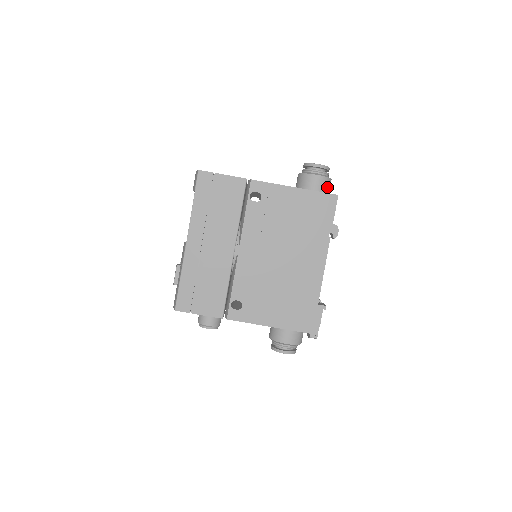
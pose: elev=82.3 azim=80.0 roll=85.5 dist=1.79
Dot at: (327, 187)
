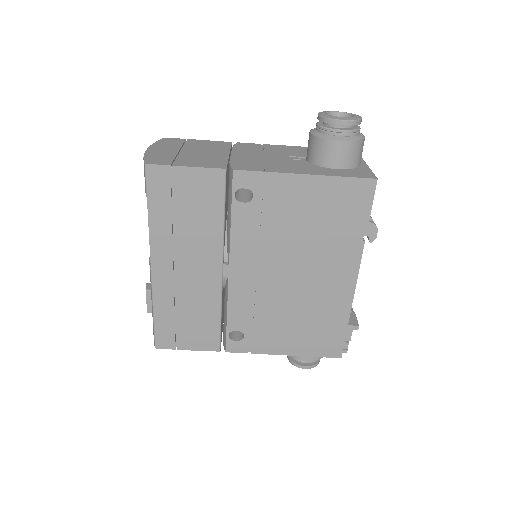
Dot at: (358, 155)
